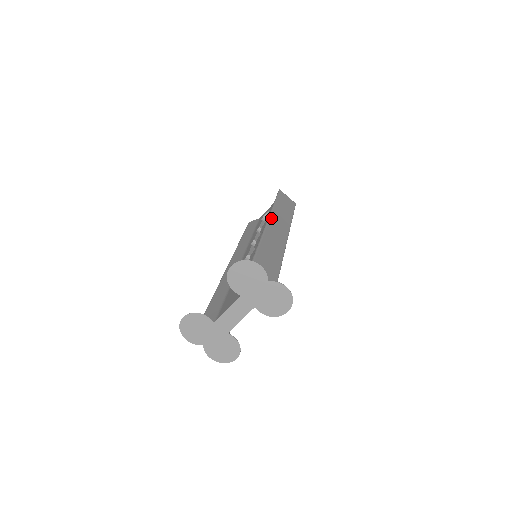
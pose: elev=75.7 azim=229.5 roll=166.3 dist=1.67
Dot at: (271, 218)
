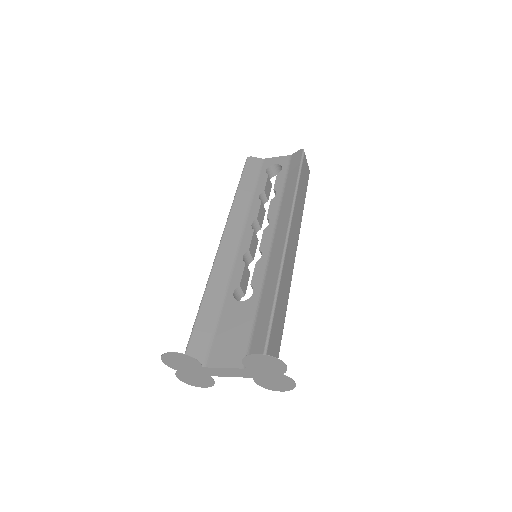
Dot at: (292, 223)
